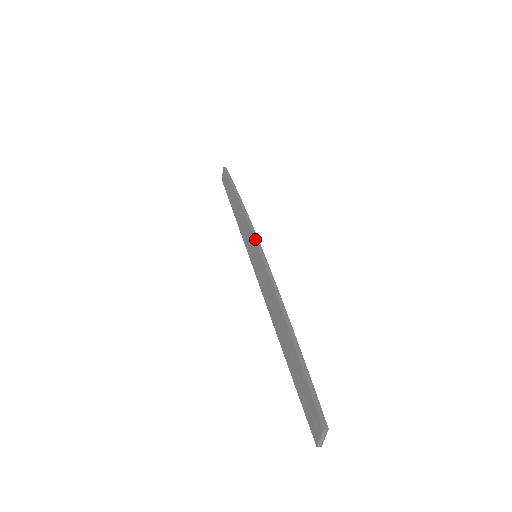
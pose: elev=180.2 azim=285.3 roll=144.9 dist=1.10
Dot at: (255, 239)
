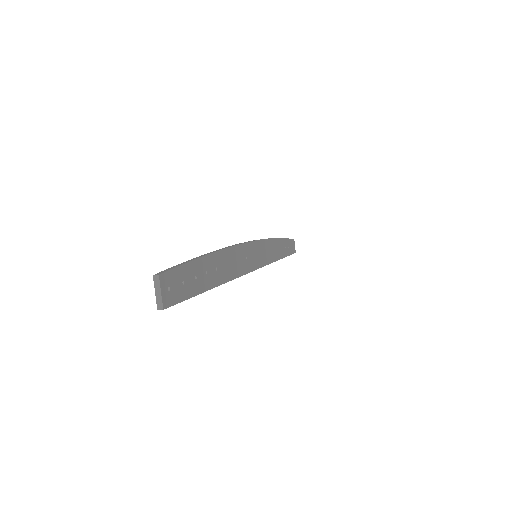
Dot at: occluded
